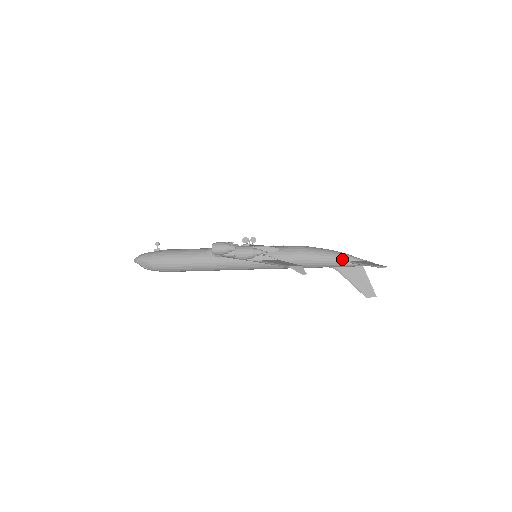
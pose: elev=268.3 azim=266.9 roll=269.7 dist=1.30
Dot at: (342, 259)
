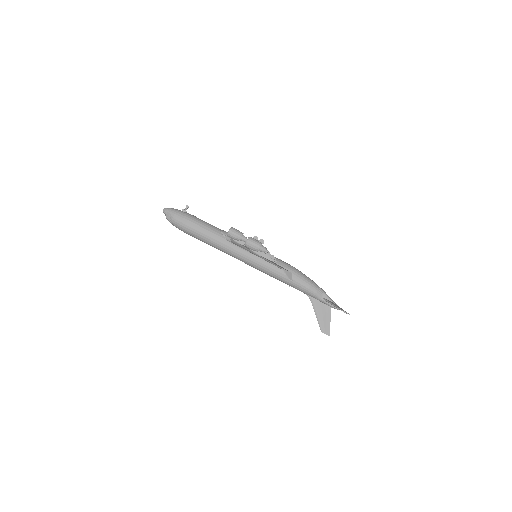
Dot at: (319, 293)
